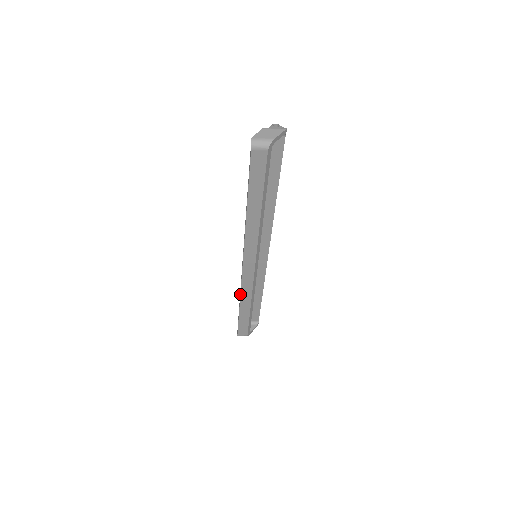
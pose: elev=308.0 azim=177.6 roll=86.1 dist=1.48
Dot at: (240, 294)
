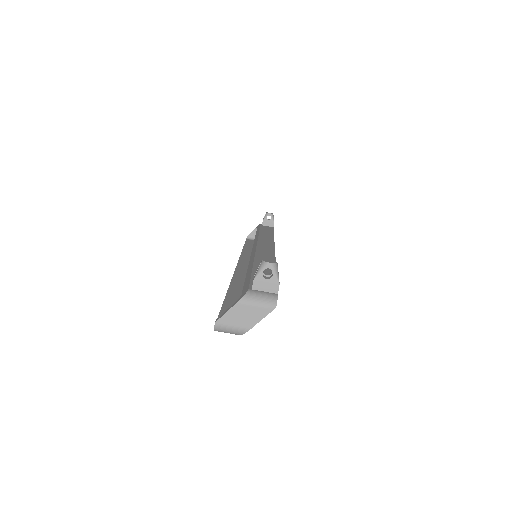
Dot at: occluded
